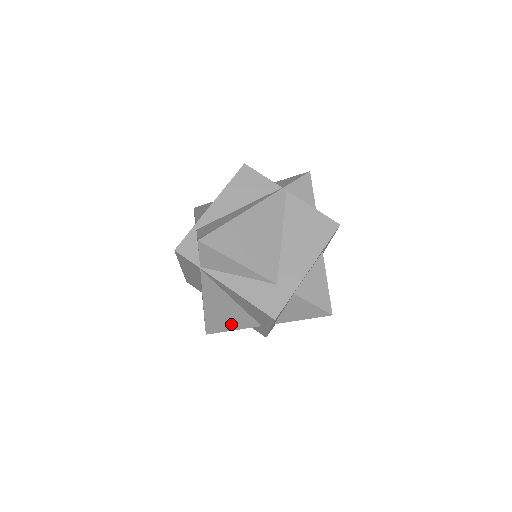
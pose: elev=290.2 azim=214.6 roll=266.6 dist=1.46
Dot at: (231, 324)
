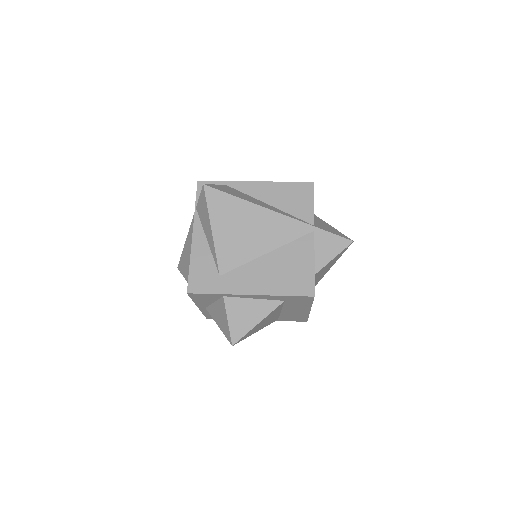
Dot at: occluded
